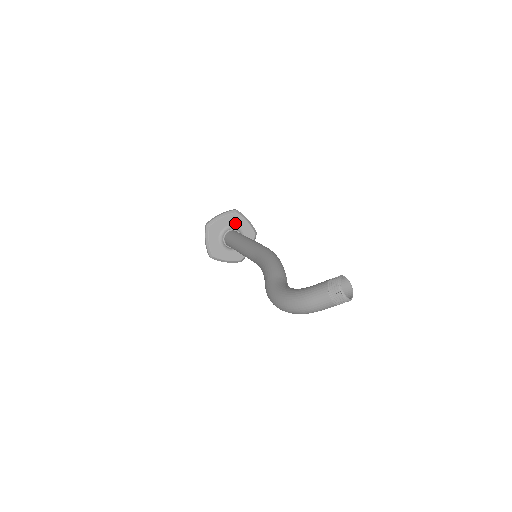
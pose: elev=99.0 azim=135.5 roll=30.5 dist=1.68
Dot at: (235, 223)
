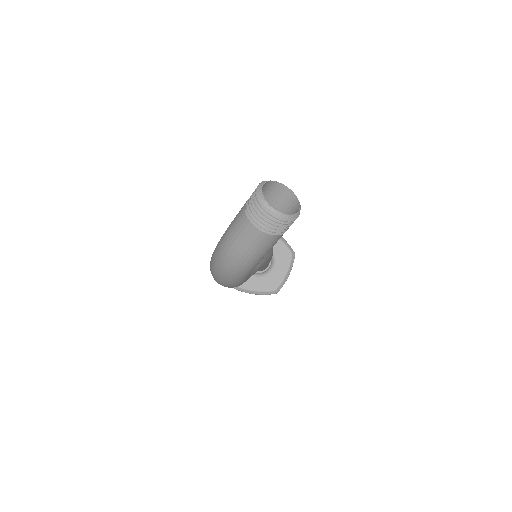
Dot at: occluded
